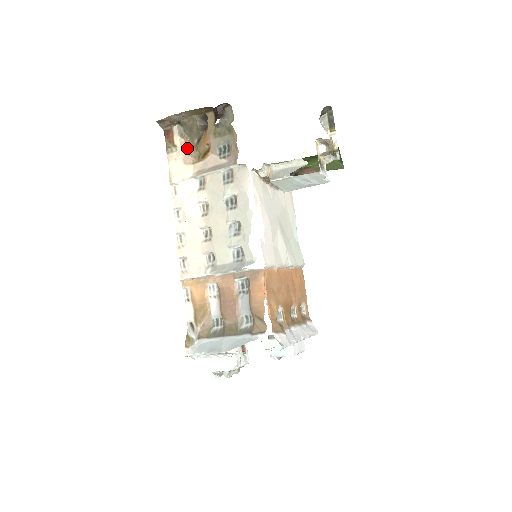
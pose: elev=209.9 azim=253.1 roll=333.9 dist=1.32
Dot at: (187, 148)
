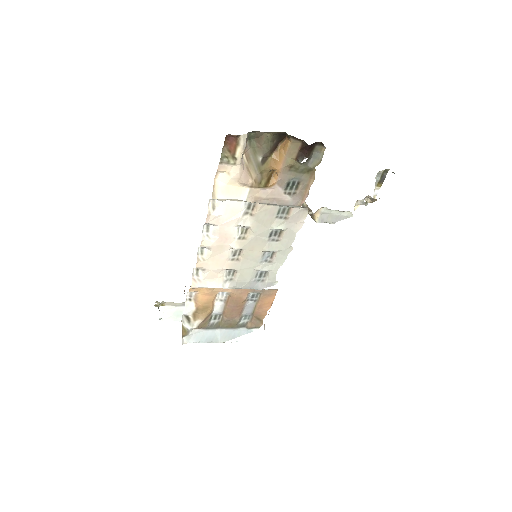
Dot at: (245, 161)
